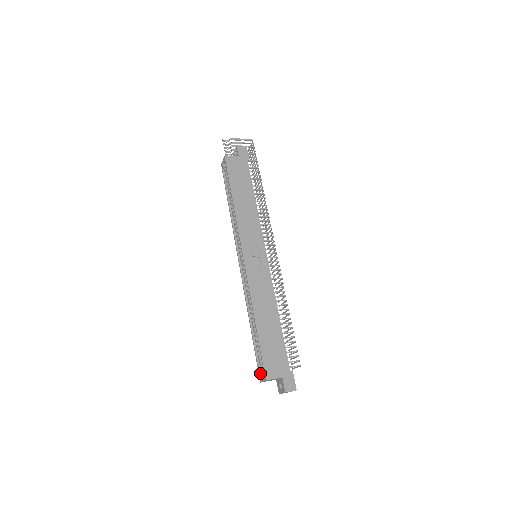
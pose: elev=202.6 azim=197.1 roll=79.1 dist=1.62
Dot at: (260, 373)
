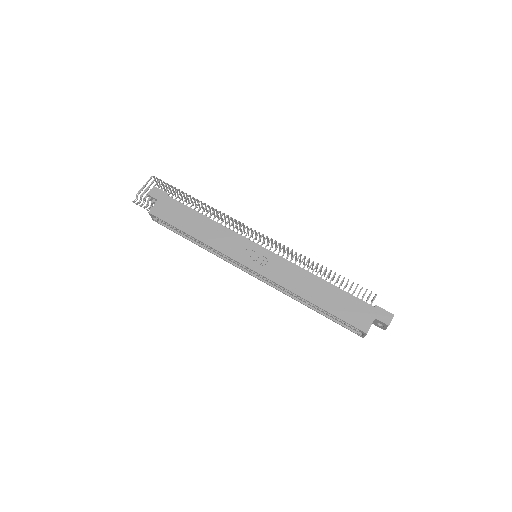
Dot at: (356, 332)
